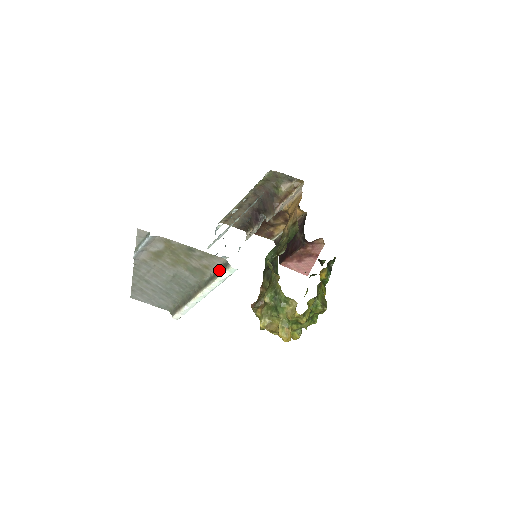
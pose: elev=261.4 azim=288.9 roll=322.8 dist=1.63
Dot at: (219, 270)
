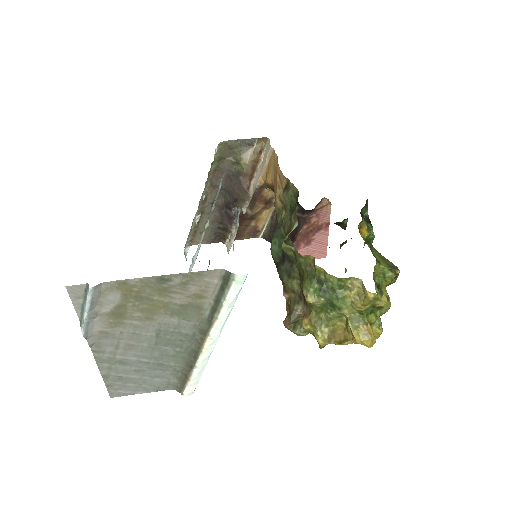
Dot at: (220, 291)
